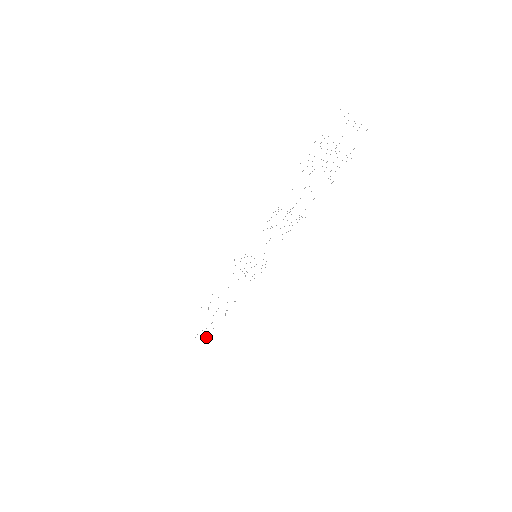
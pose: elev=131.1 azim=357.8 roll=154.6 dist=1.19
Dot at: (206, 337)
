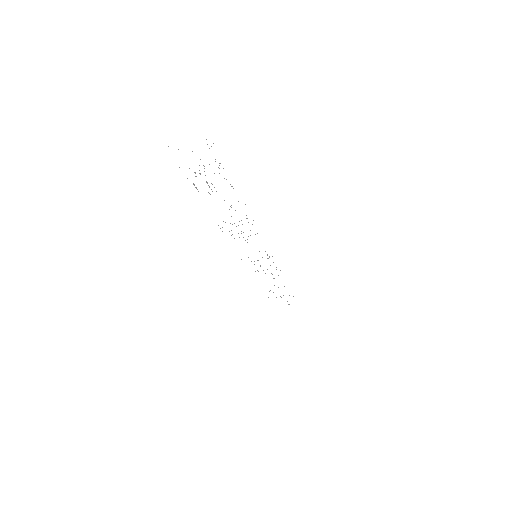
Dot at: occluded
